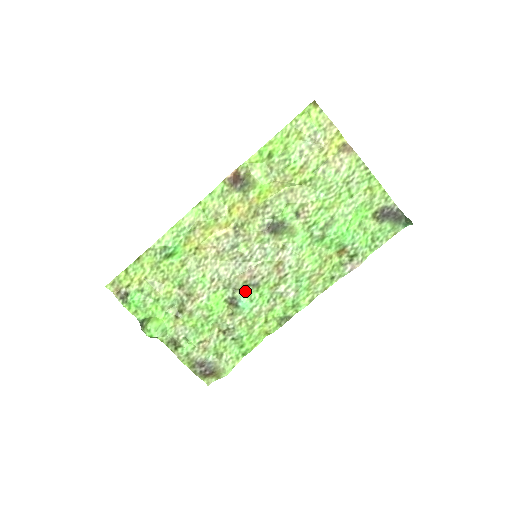
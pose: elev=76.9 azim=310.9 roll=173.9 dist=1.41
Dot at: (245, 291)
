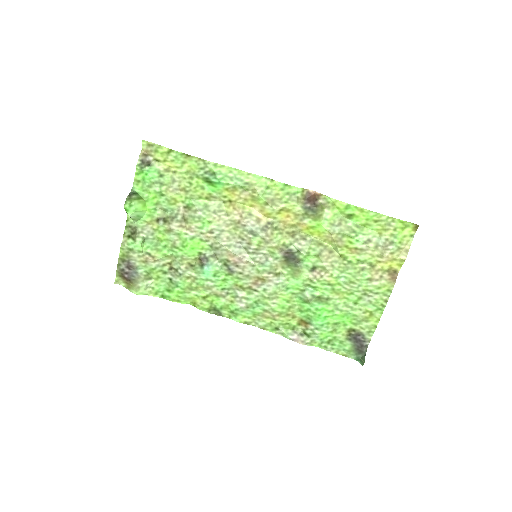
Dot at: (219, 265)
